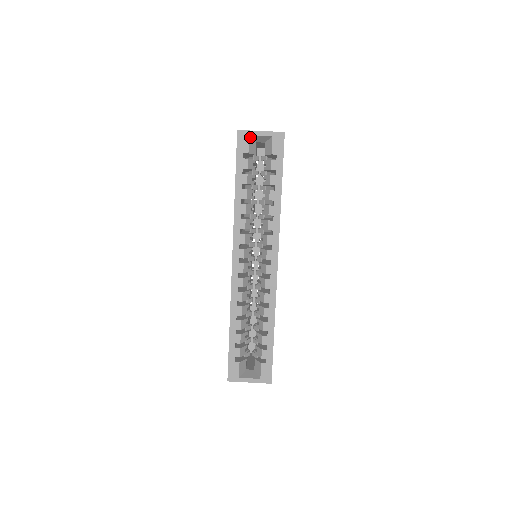
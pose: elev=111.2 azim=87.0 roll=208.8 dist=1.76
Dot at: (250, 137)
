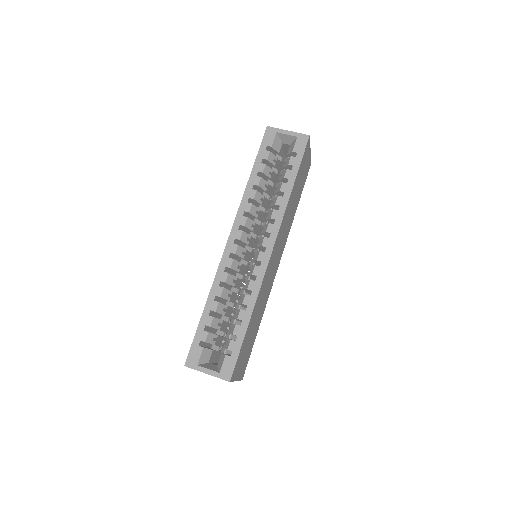
Dot at: (277, 134)
